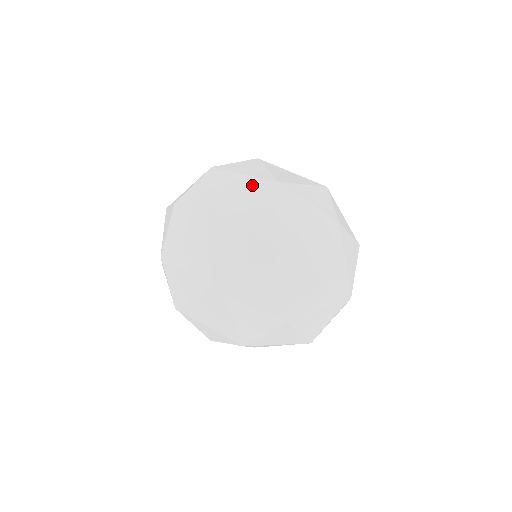
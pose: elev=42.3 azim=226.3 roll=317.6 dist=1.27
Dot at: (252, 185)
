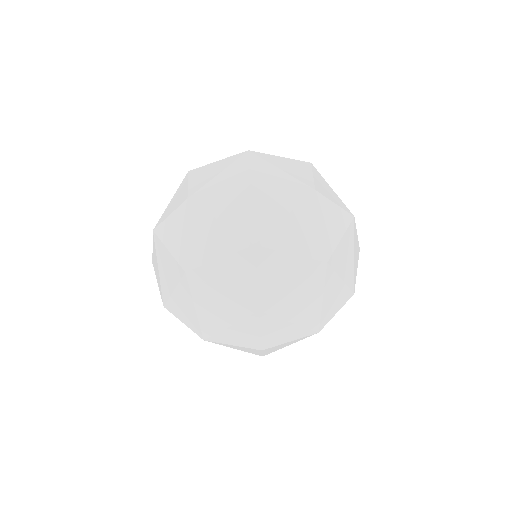
Dot at: occluded
